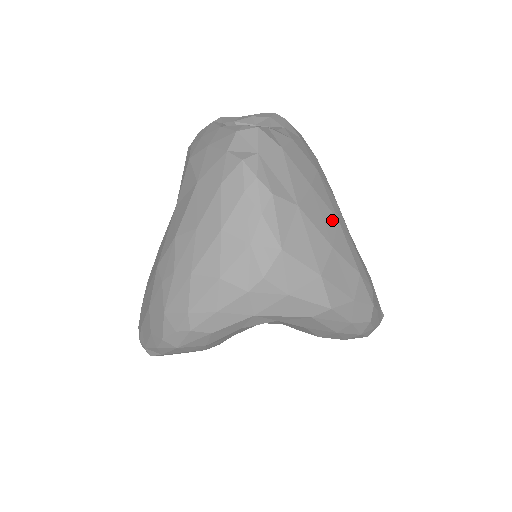
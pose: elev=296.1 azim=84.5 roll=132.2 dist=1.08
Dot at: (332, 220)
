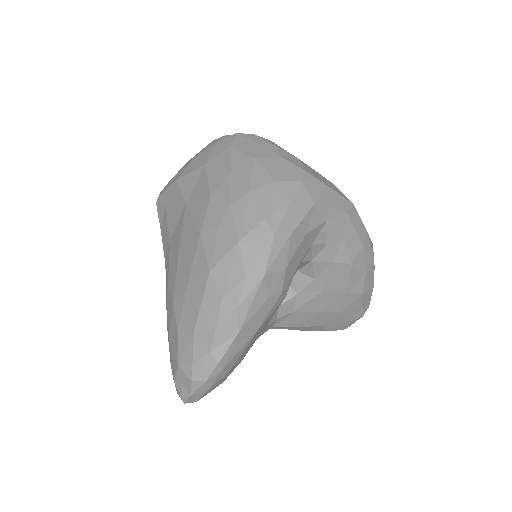
Dot at: occluded
